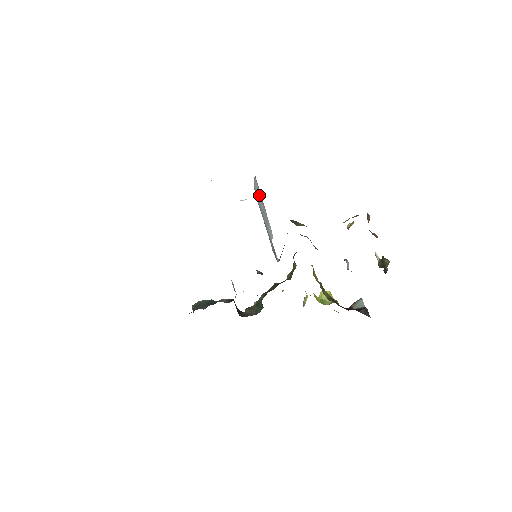
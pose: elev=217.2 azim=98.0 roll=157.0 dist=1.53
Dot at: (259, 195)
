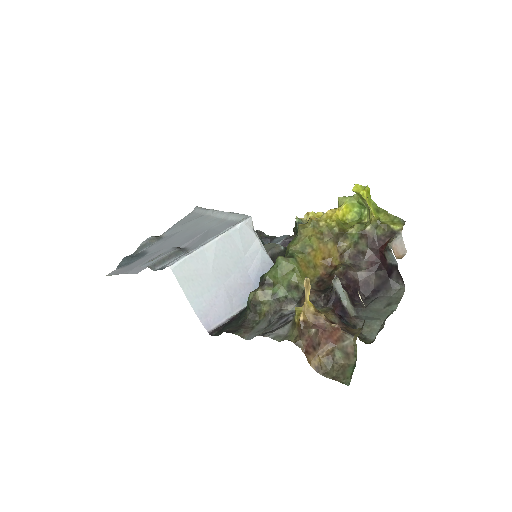
Dot at: (201, 280)
